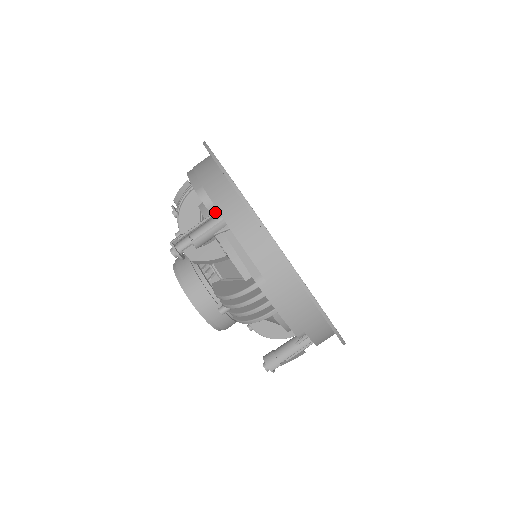
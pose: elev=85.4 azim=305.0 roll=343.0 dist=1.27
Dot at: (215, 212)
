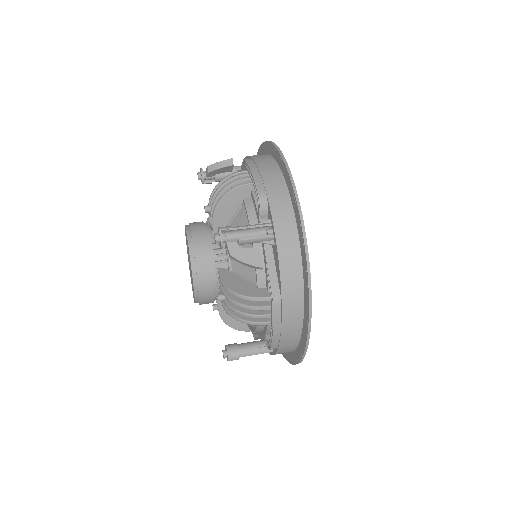
Dot at: occluded
